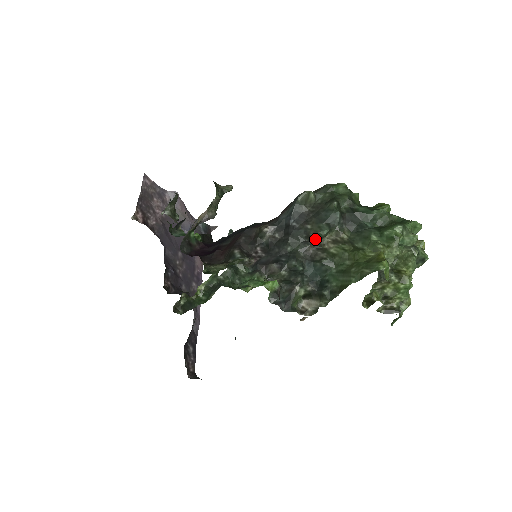
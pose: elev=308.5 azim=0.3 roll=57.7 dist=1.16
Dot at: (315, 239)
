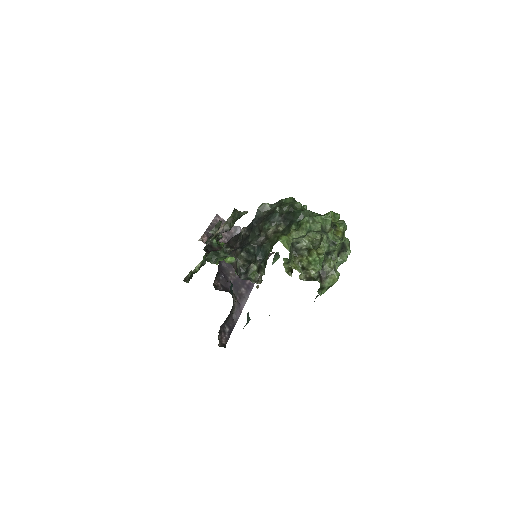
Dot at: (263, 232)
